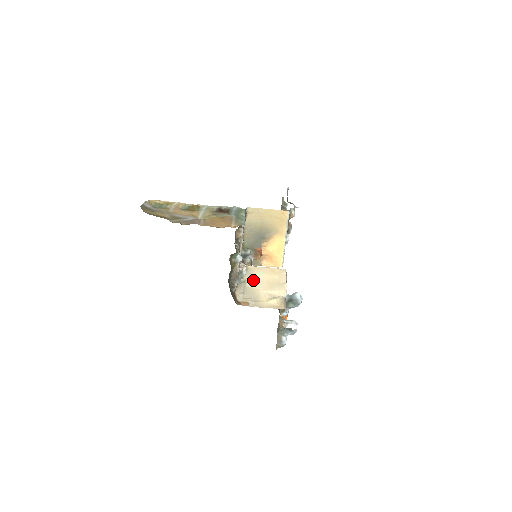
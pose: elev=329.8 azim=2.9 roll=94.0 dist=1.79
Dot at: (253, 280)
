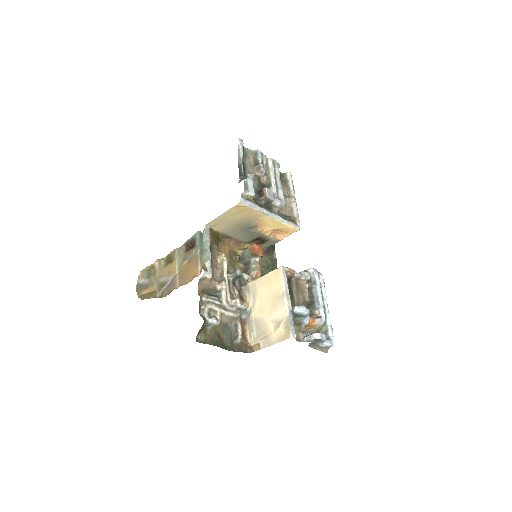
Dot at: (257, 305)
